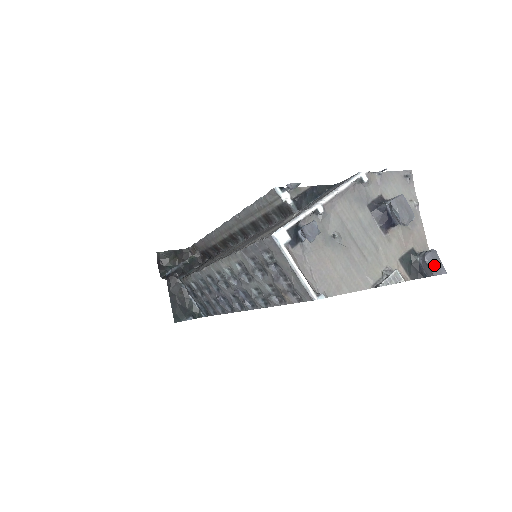
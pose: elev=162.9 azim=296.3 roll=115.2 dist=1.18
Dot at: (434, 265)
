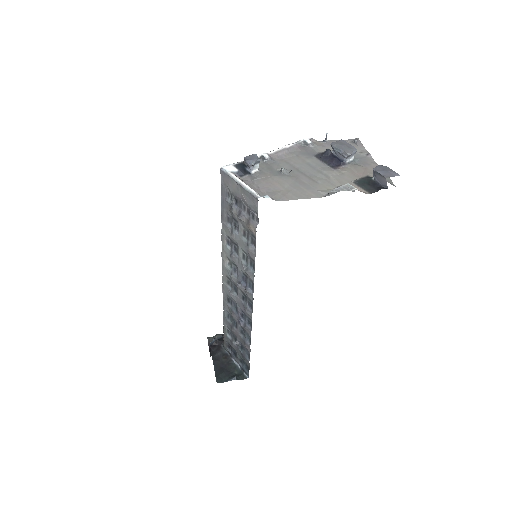
Dot at: (383, 171)
